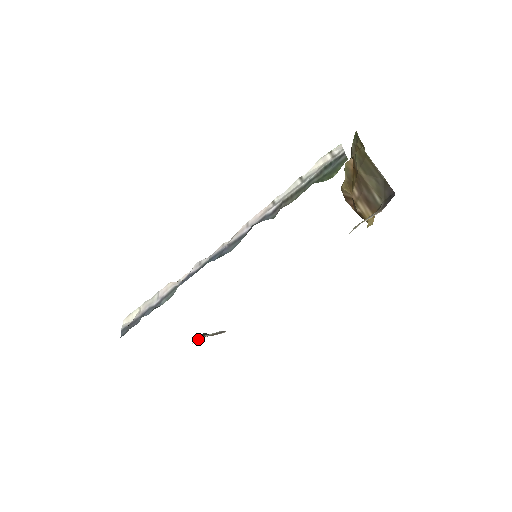
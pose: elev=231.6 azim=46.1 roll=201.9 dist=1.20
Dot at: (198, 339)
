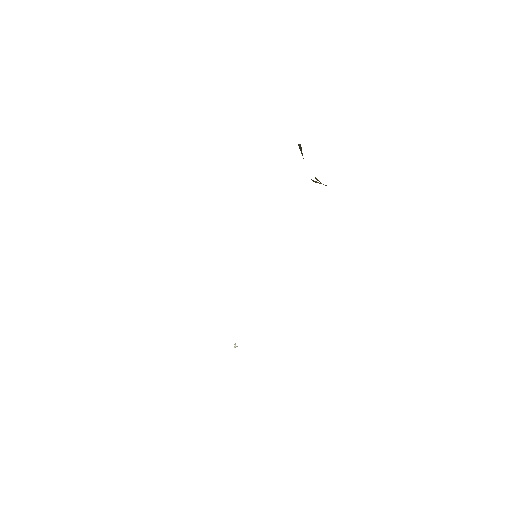
Dot at: occluded
